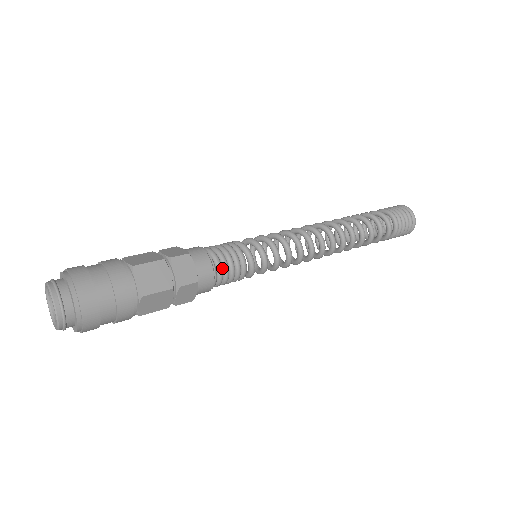
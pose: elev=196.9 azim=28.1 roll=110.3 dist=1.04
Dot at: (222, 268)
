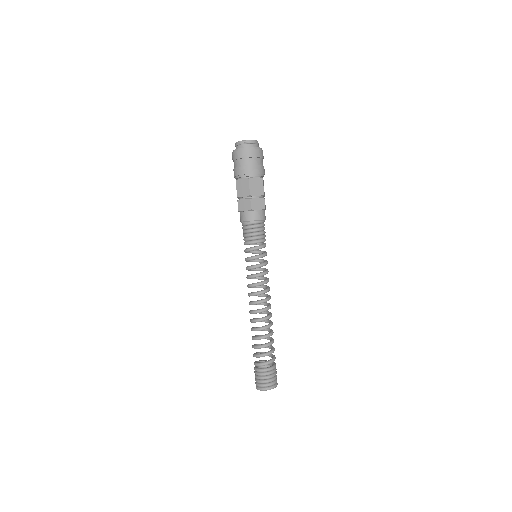
Dot at: (263, 227)
